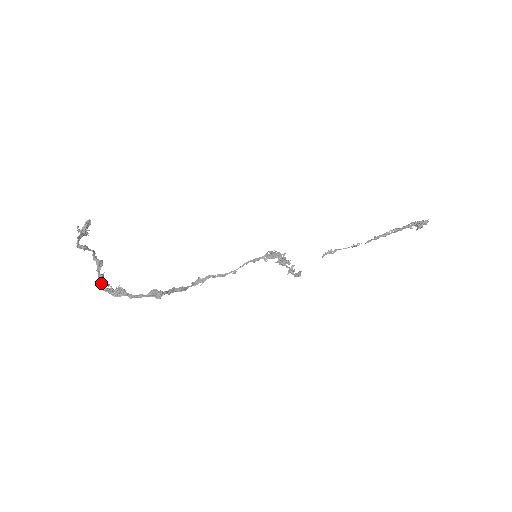
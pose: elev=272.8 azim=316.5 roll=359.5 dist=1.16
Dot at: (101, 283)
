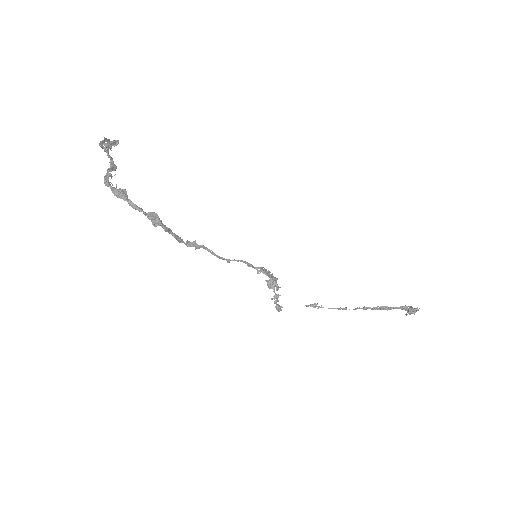
Dot at: (107, 178)
